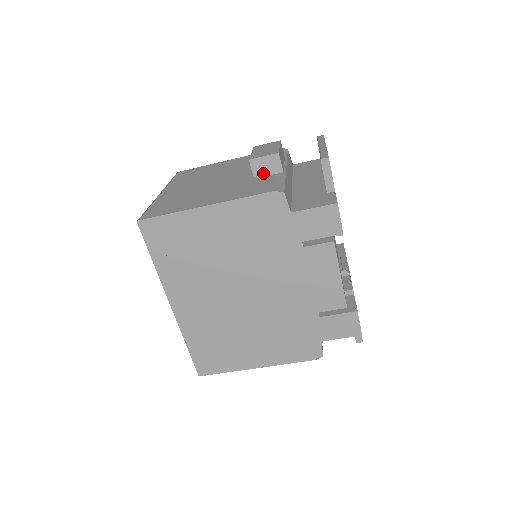
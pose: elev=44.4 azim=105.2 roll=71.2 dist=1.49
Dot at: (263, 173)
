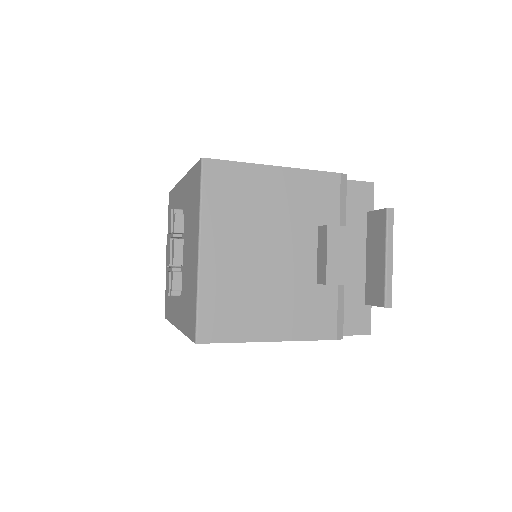
Dot at: occluded
